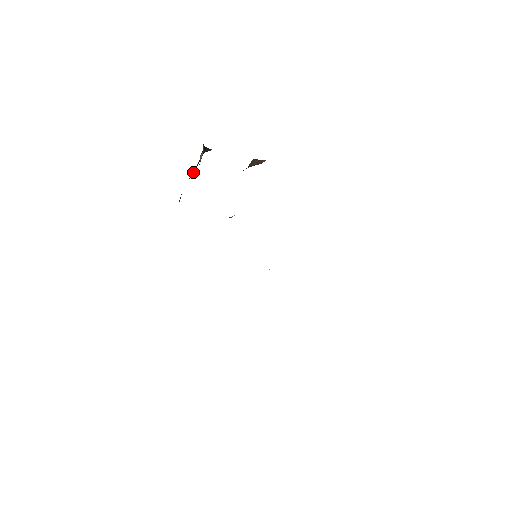
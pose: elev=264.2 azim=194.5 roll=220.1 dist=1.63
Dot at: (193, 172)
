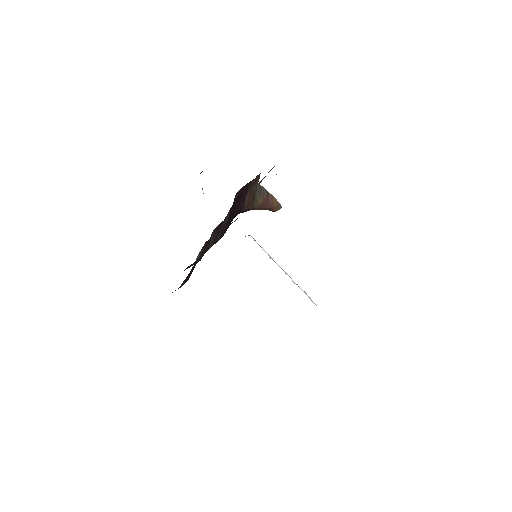
Dot at: occluded
